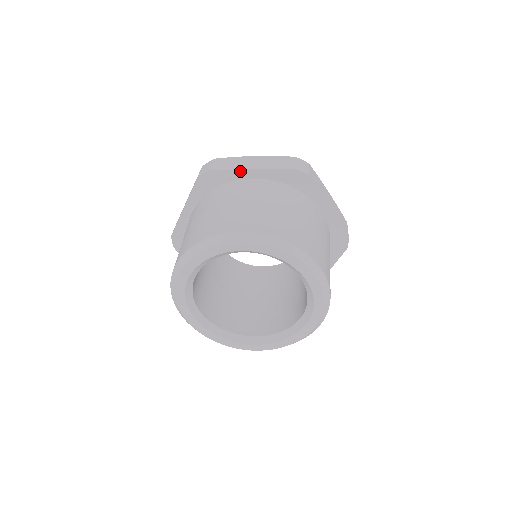
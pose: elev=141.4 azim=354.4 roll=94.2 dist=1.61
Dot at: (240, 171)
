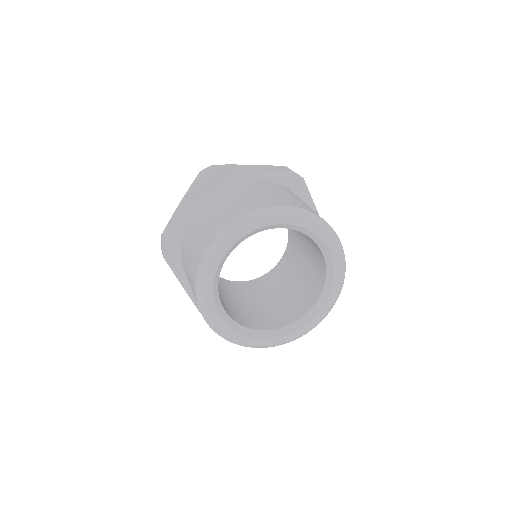
Dot at: (245, 172)
